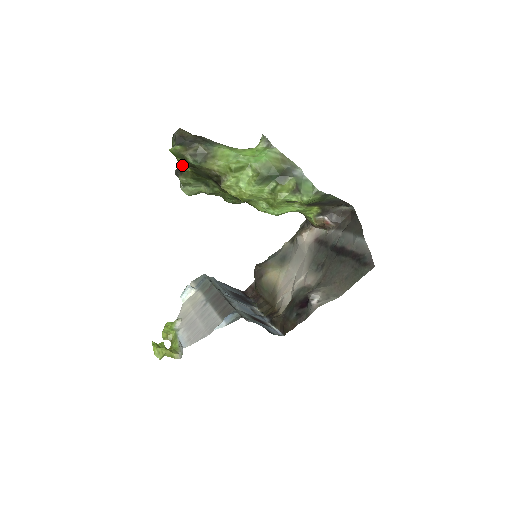
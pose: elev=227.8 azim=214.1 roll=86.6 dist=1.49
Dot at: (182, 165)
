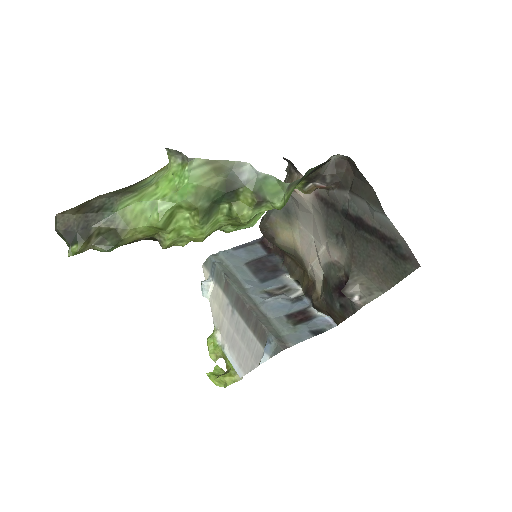
Dot at: occluded
